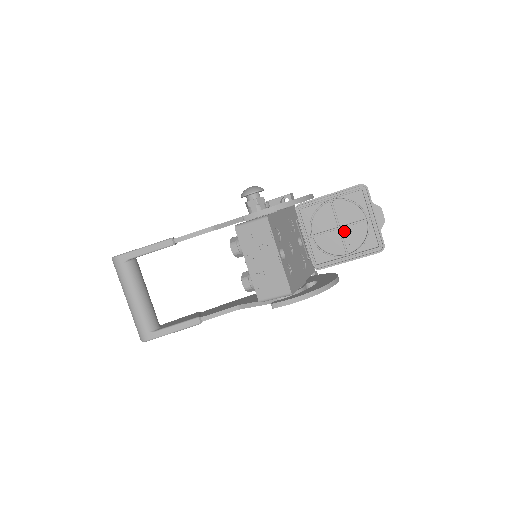
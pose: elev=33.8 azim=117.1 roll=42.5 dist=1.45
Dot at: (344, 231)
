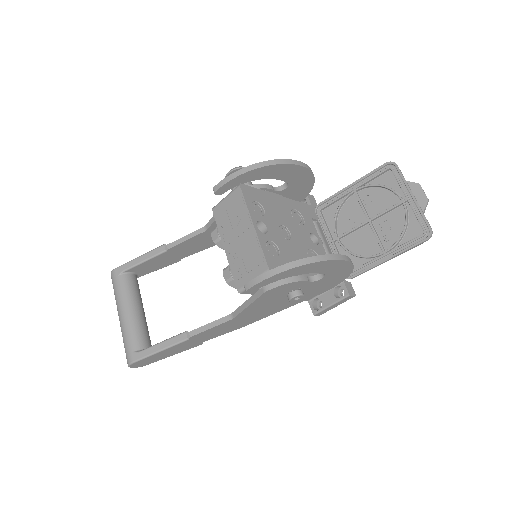
Dot at: (376, 224)
